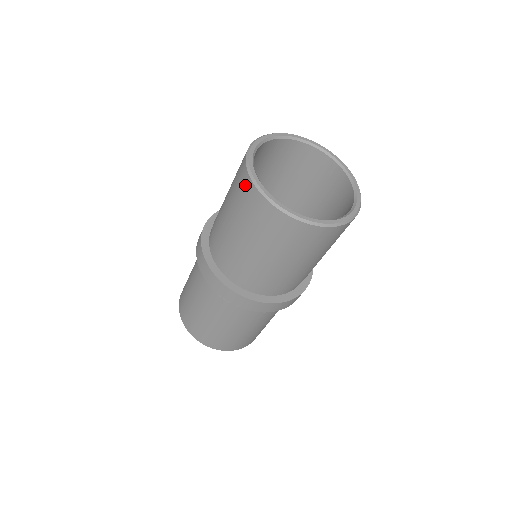
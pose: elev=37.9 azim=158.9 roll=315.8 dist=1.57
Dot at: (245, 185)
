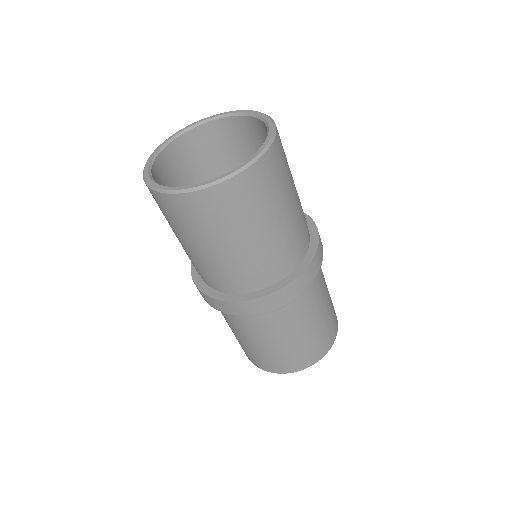
Dot at: occluded
